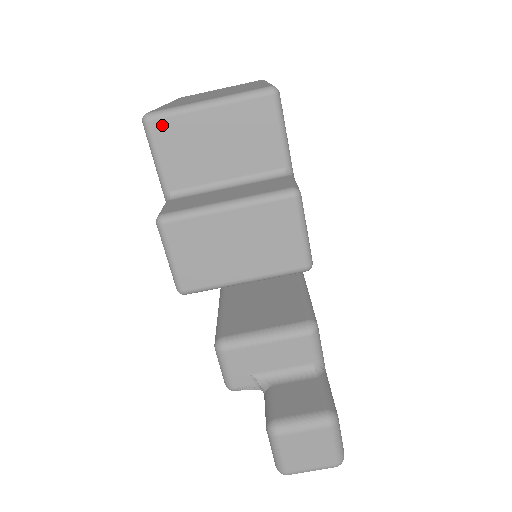
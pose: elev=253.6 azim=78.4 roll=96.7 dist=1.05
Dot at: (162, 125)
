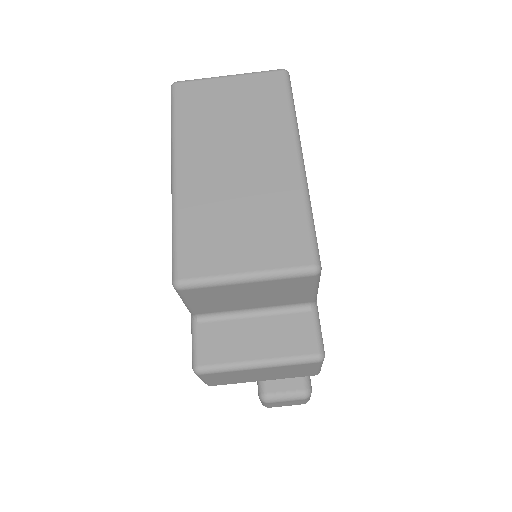
Dot at: (195, 291)
